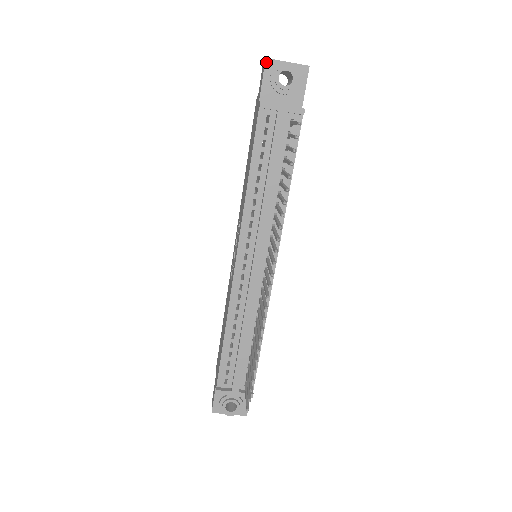
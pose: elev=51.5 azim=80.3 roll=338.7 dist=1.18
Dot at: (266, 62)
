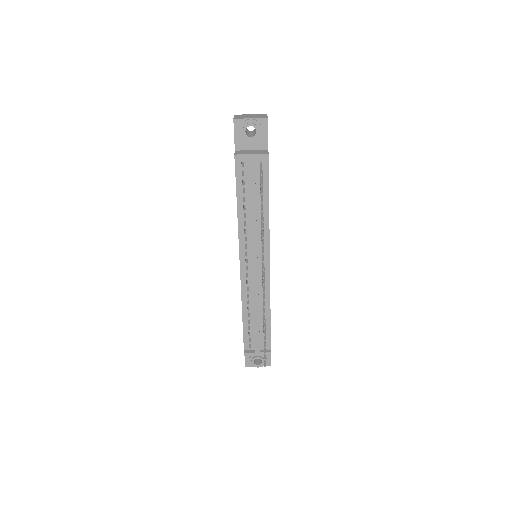
Dot at: (234, 122)
